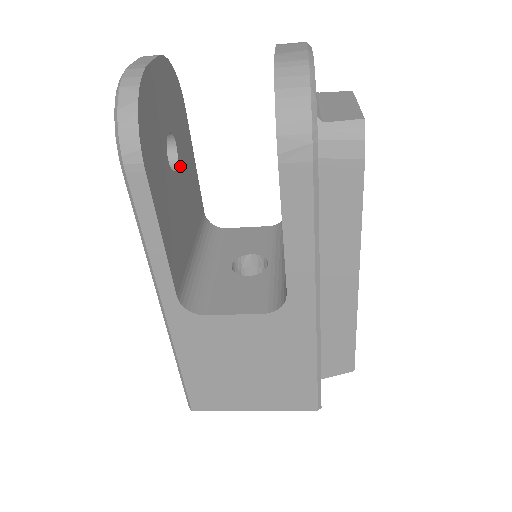
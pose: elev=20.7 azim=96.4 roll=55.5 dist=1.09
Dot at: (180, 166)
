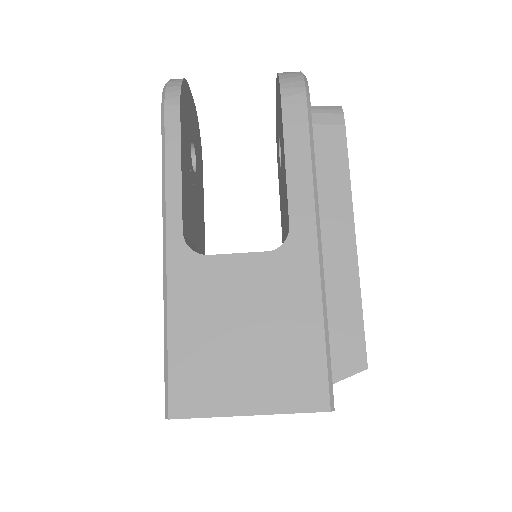
Dot at: (196, 180)
